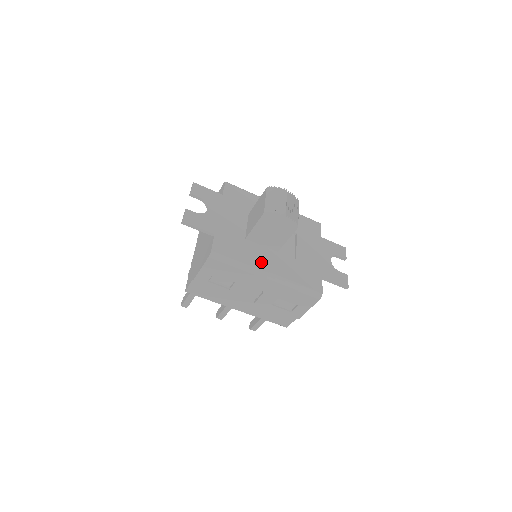
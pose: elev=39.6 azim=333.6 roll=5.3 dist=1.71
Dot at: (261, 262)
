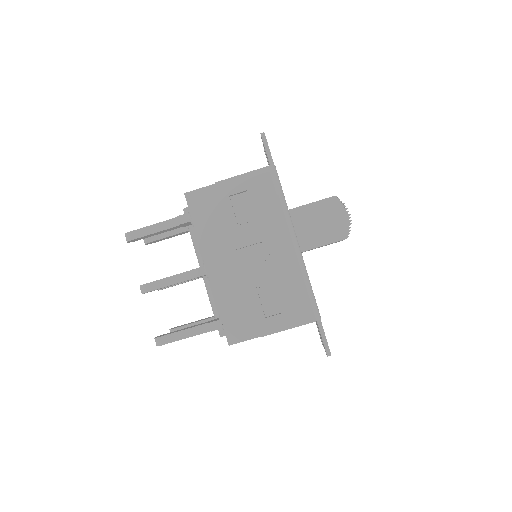
Dot at: occluded
